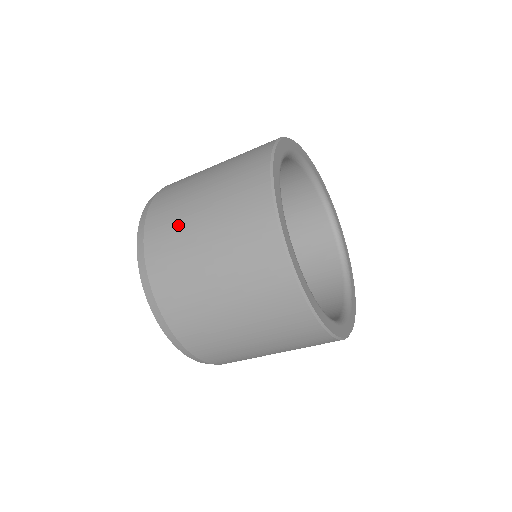
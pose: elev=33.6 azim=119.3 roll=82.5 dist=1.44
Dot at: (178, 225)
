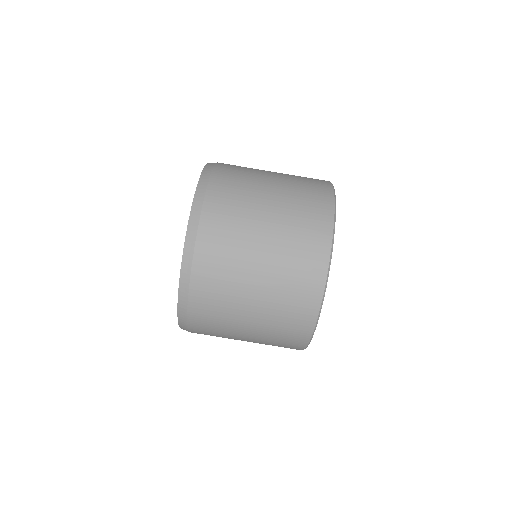
Dot at: (251, 168)
